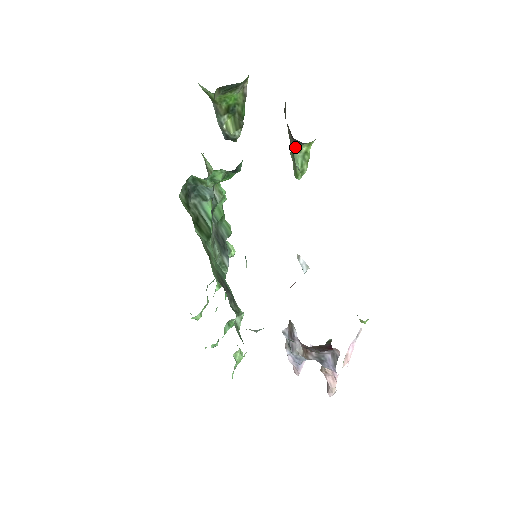
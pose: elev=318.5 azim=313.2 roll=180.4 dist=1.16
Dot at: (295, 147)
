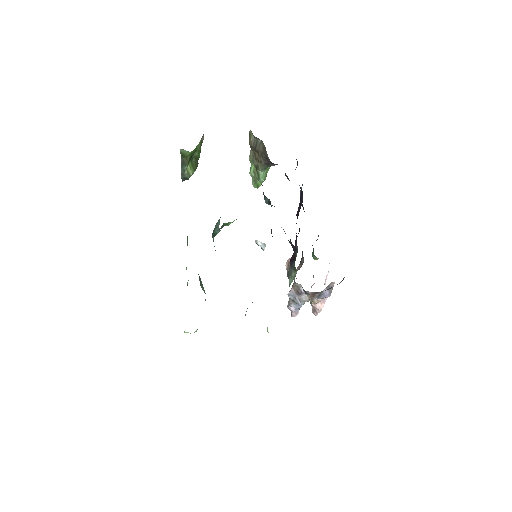
Dot at: (265, 168)
